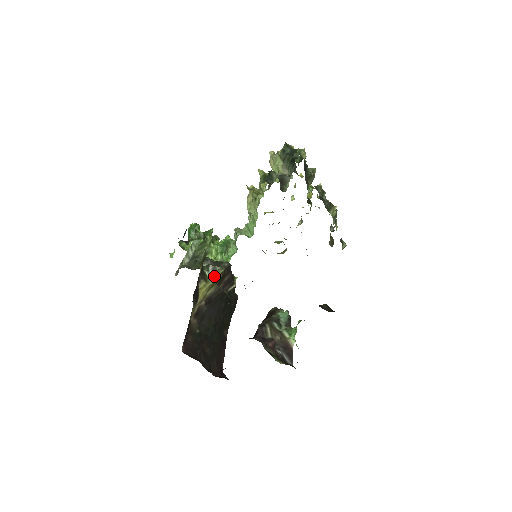
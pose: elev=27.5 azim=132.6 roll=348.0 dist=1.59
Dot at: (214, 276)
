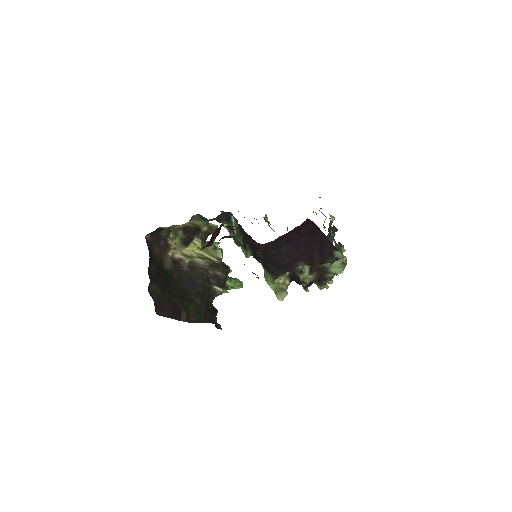
Dot at: (211, 253)
